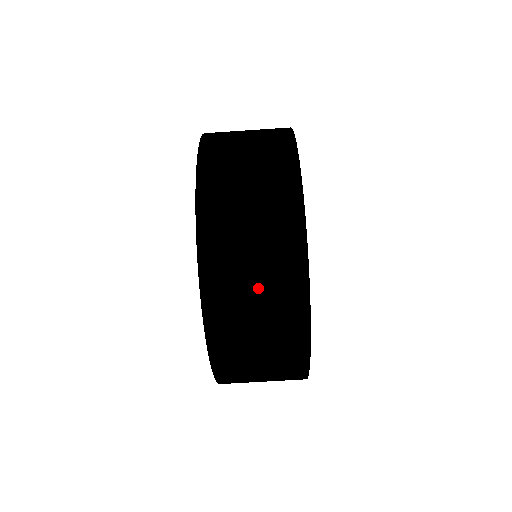
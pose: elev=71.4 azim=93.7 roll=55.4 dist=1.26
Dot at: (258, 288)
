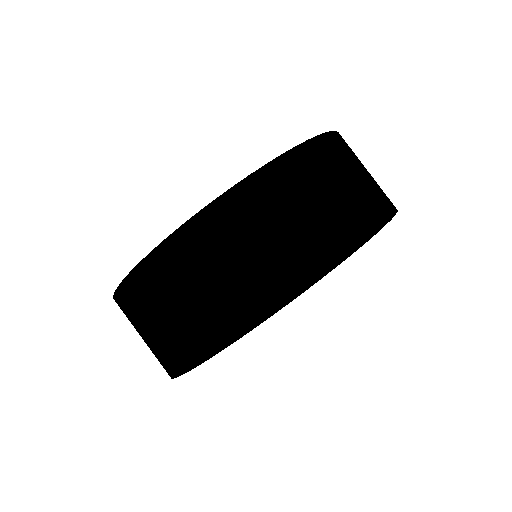
Dot at: (202, 294)
